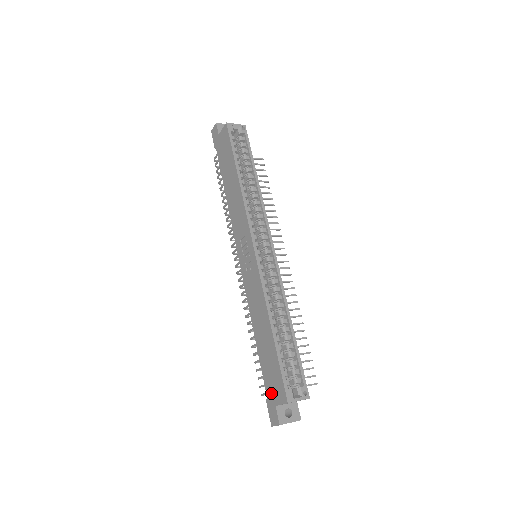
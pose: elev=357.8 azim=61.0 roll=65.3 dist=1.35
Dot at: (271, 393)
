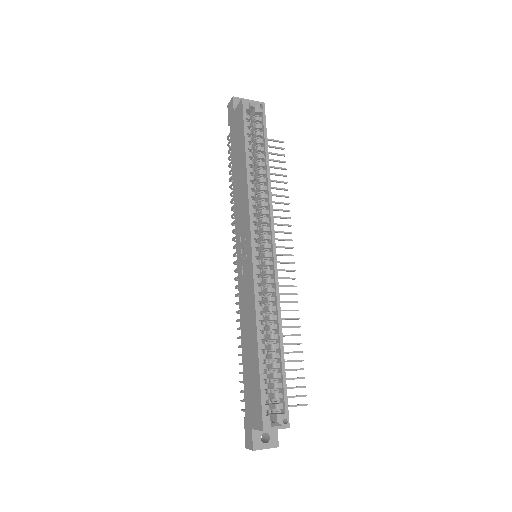
Dot at: (249, 413)
